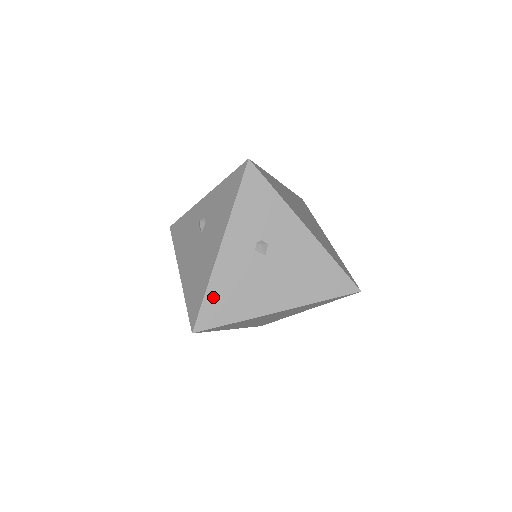
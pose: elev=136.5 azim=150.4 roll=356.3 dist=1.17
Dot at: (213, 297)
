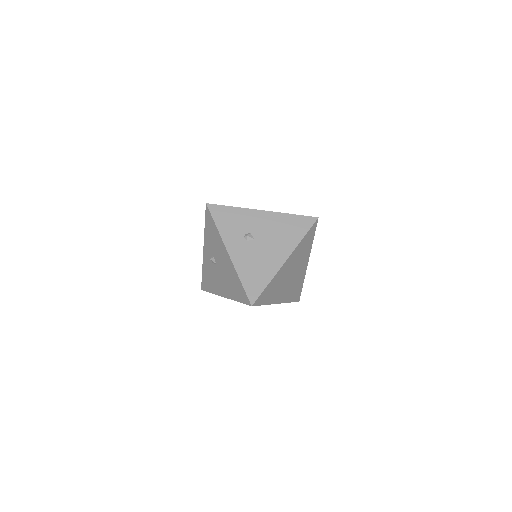
Dot at: (246, 280)
